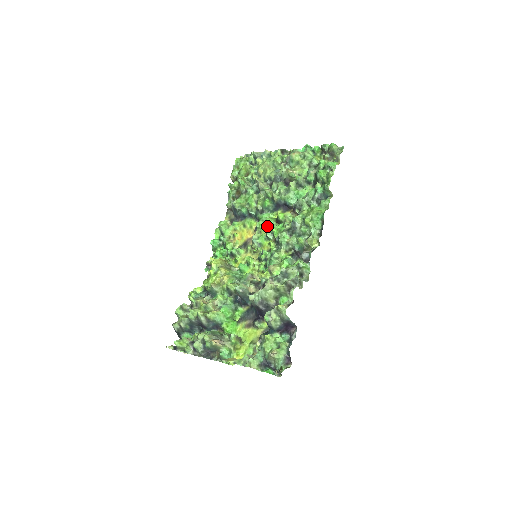
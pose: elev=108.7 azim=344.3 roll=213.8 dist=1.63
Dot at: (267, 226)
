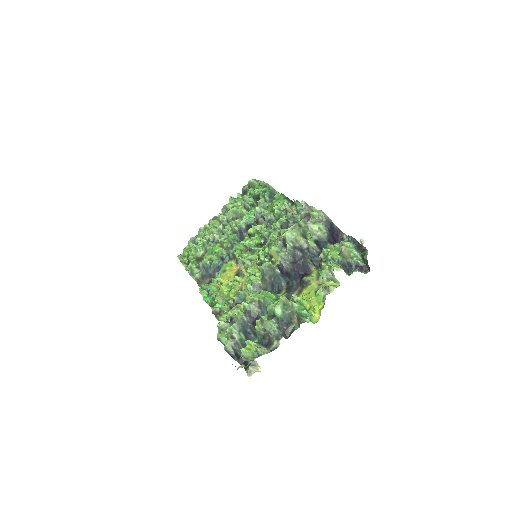
Dot at: (245, 251)
